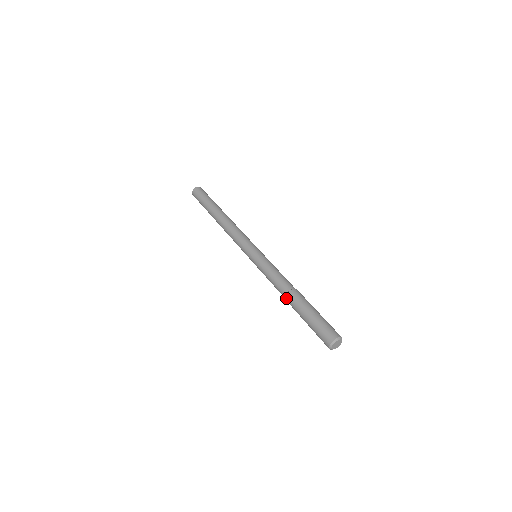
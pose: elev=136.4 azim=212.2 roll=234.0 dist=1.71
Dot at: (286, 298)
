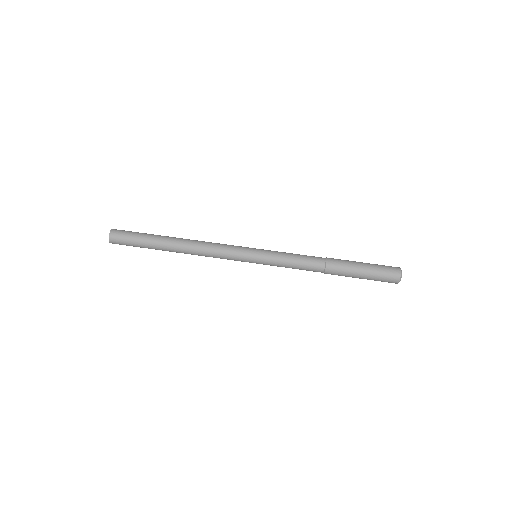
Dot at: (327, 272)
